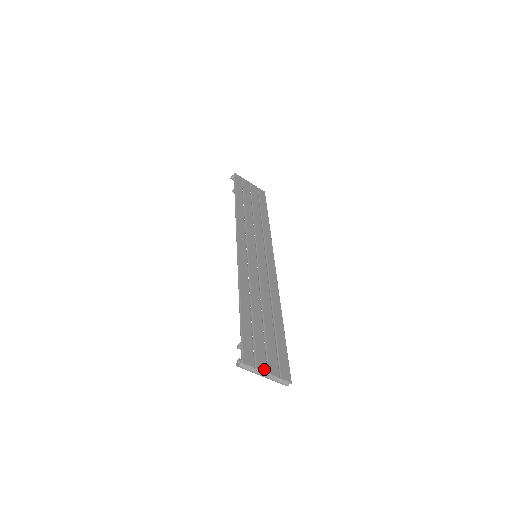
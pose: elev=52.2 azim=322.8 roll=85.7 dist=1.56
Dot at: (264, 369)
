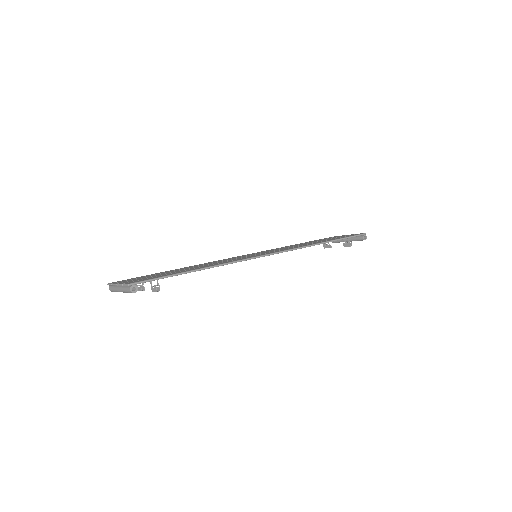
Dot at: occluded
